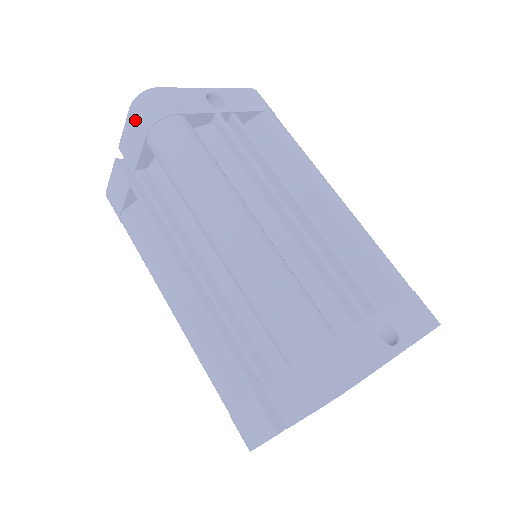
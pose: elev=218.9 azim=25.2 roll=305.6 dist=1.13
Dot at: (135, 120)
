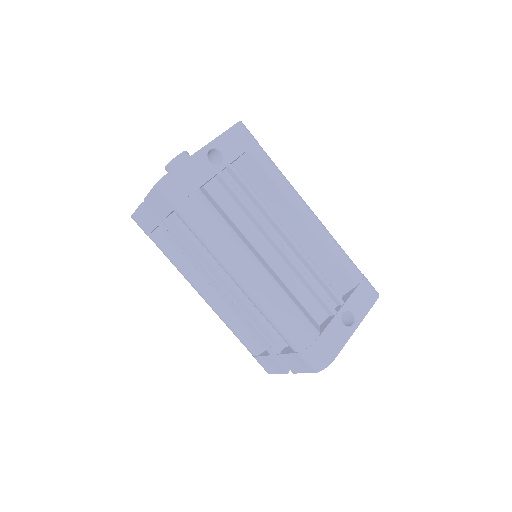
Dot at: (161, 195)
